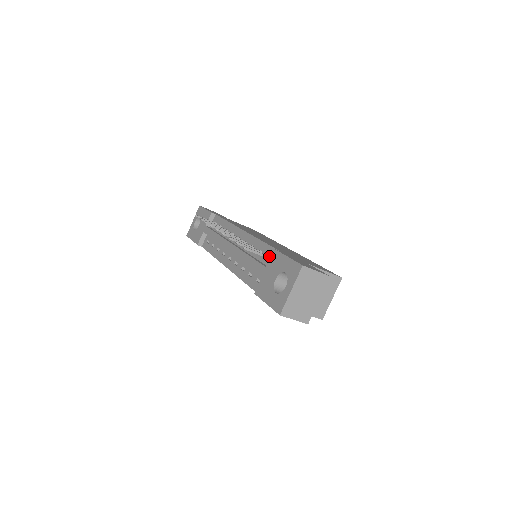
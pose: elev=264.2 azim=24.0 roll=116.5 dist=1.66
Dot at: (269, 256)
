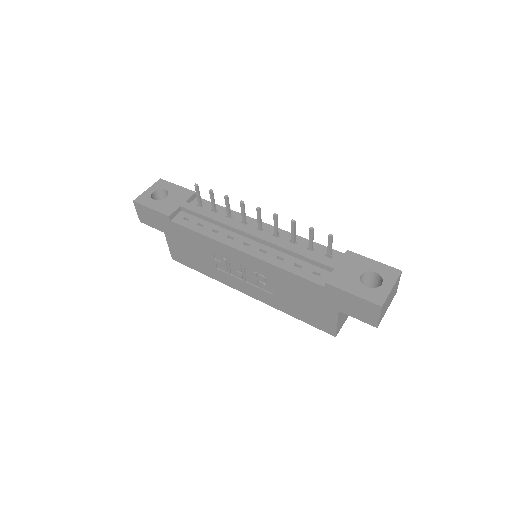
Dot at: (330, 255)
